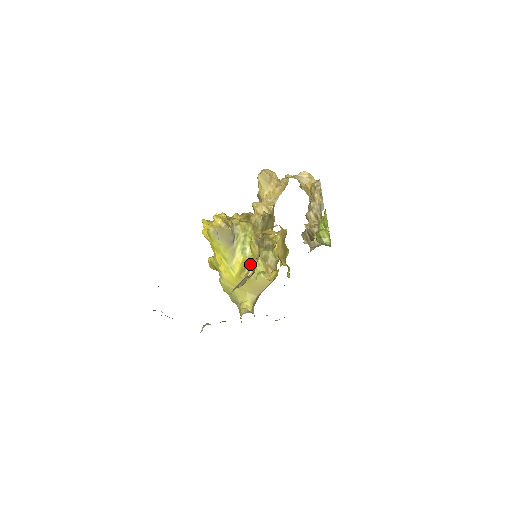
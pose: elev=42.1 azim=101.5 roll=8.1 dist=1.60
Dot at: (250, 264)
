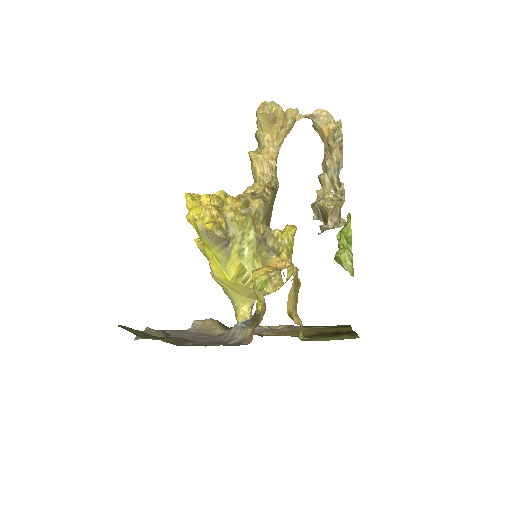
Dot at: (249, 269)
